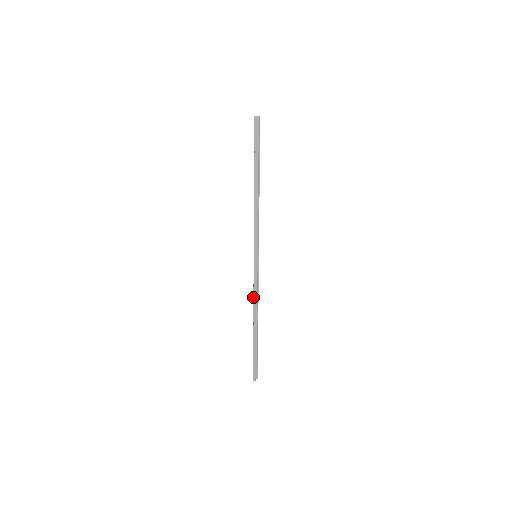
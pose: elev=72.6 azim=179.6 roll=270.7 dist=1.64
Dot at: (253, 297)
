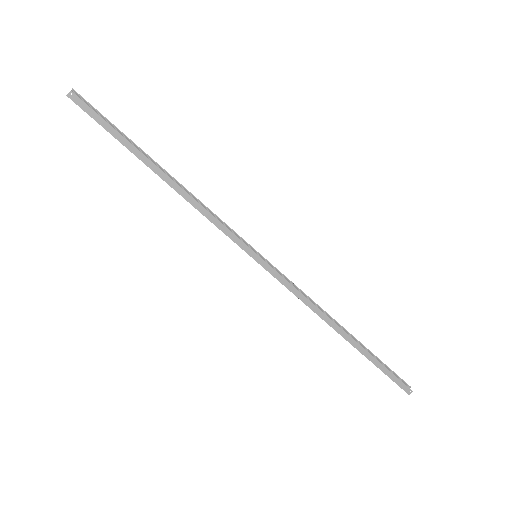
Dot at: occluded
